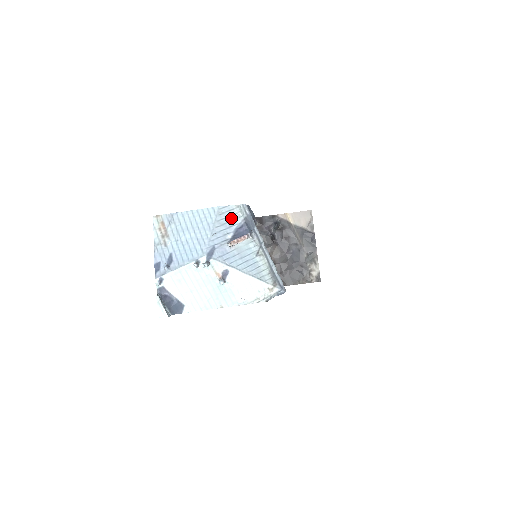
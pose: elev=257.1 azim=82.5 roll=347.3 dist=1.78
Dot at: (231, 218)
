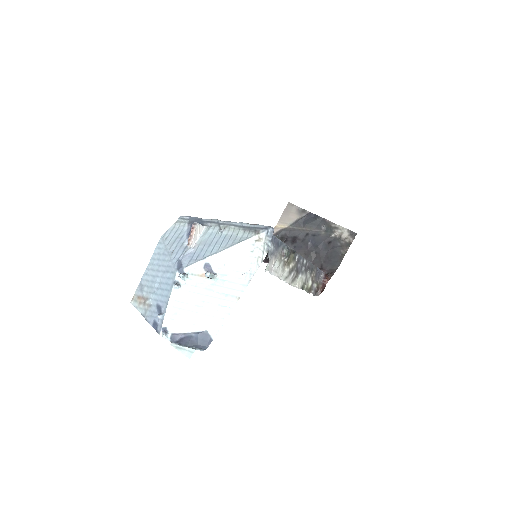
Dot at: (177, 233)
